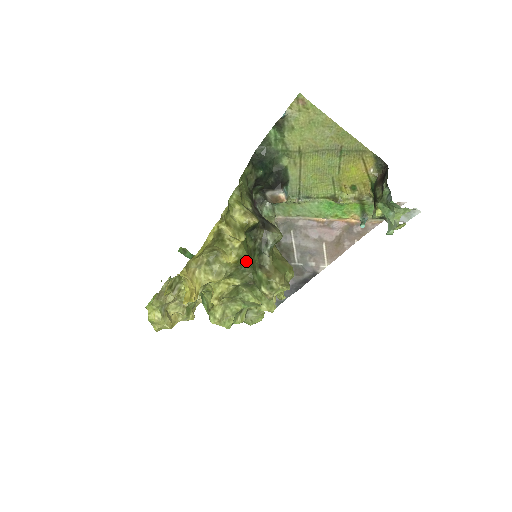
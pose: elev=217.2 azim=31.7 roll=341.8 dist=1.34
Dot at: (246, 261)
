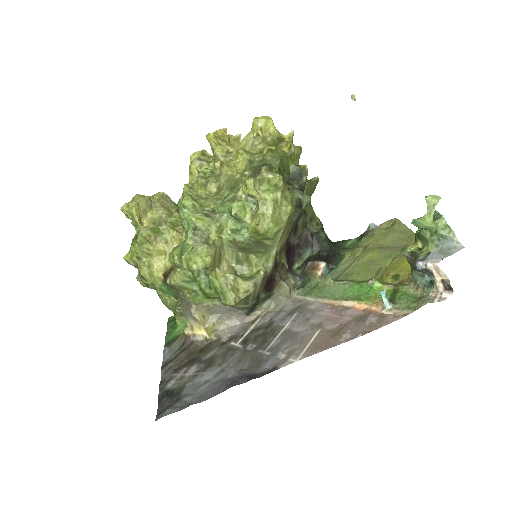
Dot at: (274, 162)
